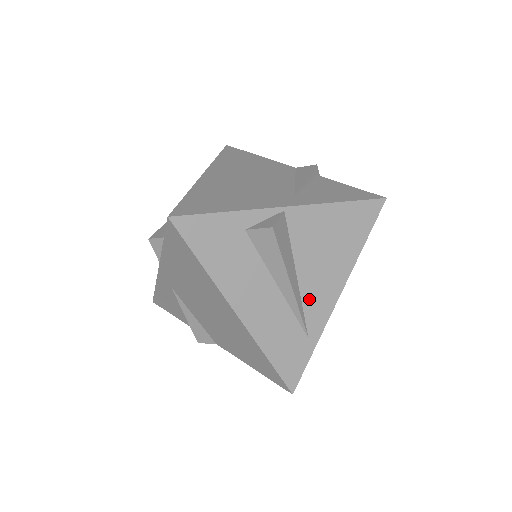
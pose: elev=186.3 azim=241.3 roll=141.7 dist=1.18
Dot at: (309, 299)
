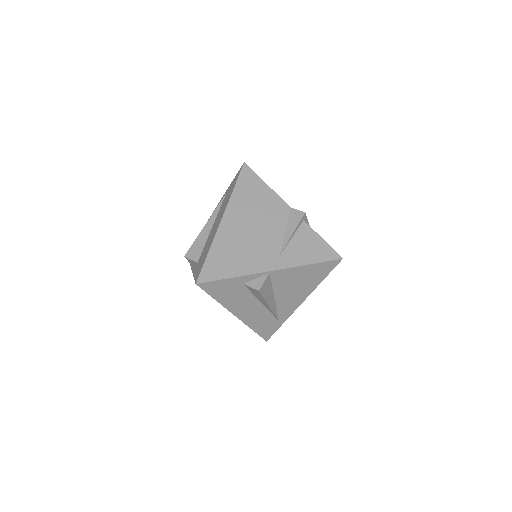
Dot at: (281, 306)
